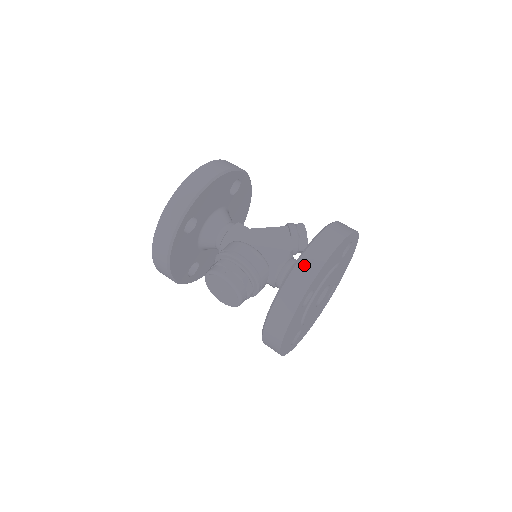
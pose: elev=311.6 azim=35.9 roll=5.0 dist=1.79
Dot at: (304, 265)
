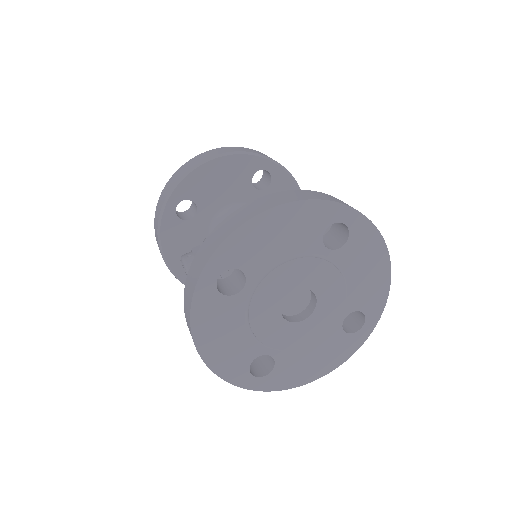
Dot at: (222, 227)
